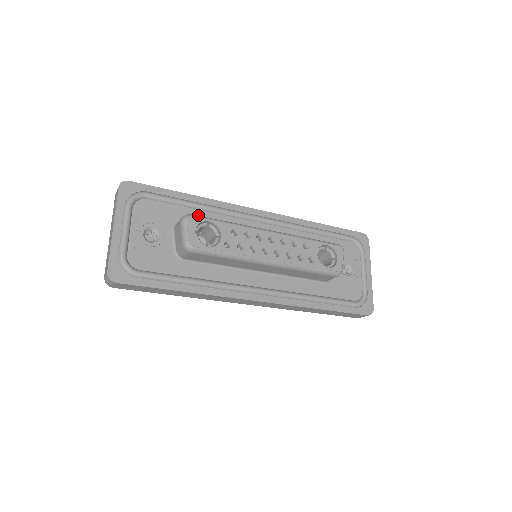
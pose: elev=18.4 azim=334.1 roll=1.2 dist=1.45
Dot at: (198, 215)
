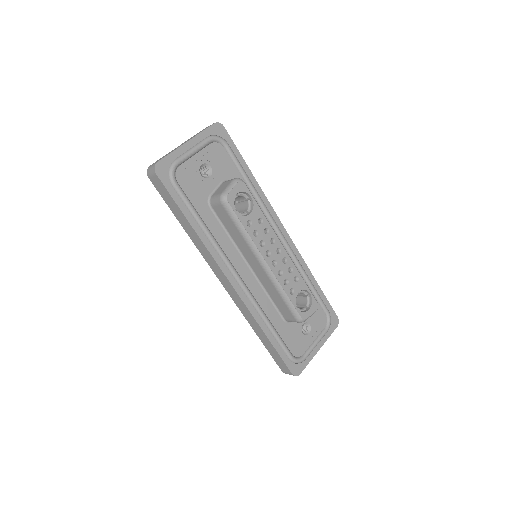
Dot at: occluded
